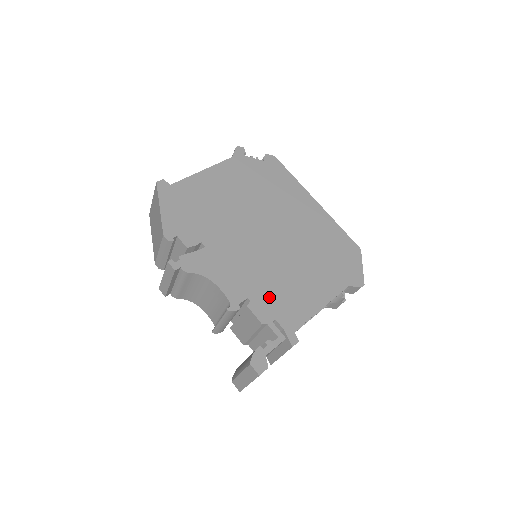
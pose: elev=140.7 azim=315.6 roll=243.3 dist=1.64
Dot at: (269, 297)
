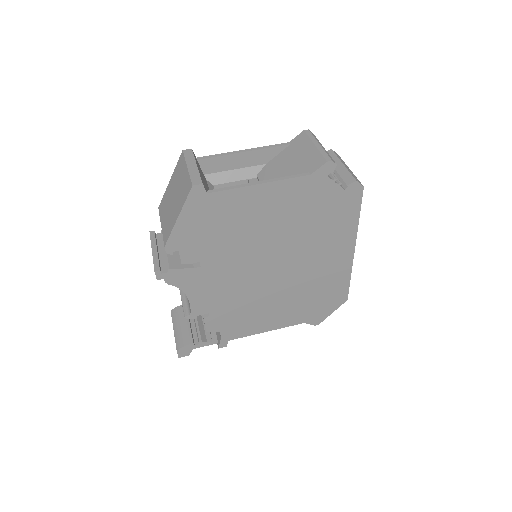
Dot at: (228, 316)
